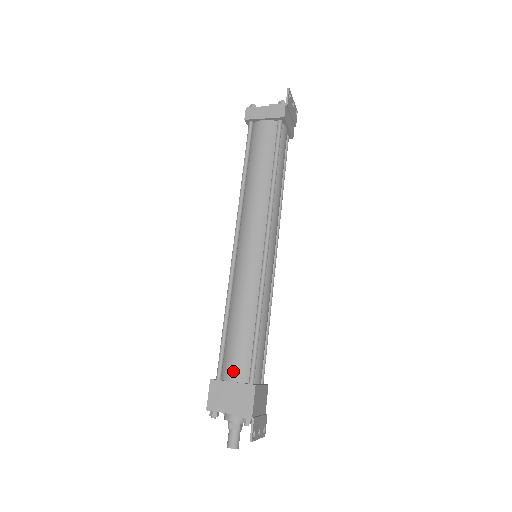
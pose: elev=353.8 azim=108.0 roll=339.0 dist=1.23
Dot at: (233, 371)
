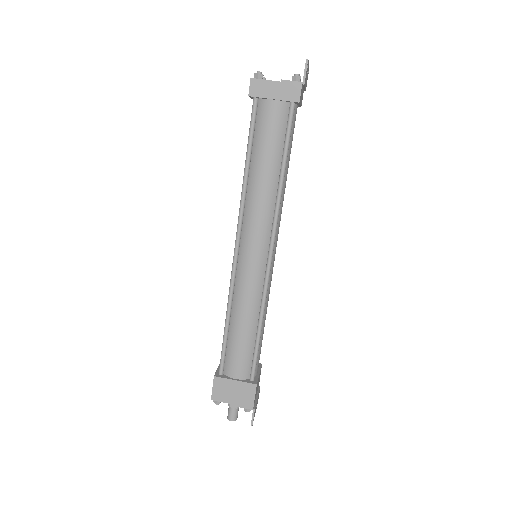
Dot at: (235, 370)
